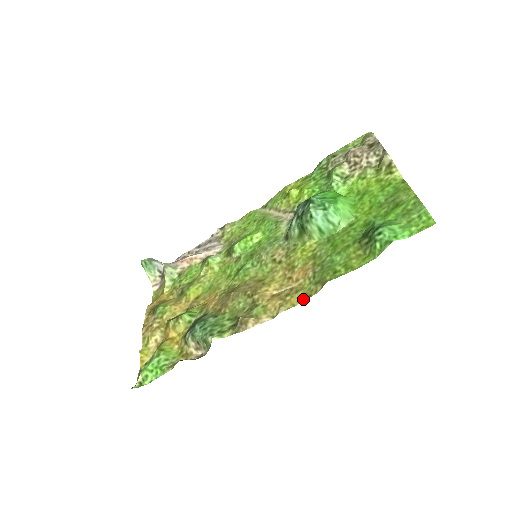
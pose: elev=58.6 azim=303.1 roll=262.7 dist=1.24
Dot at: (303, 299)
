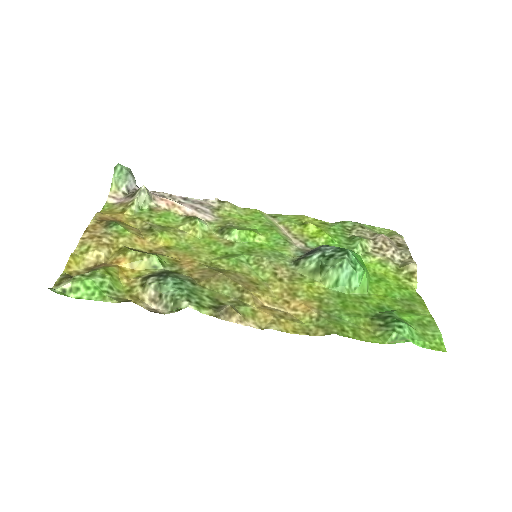
Dot at: (299, 332)
